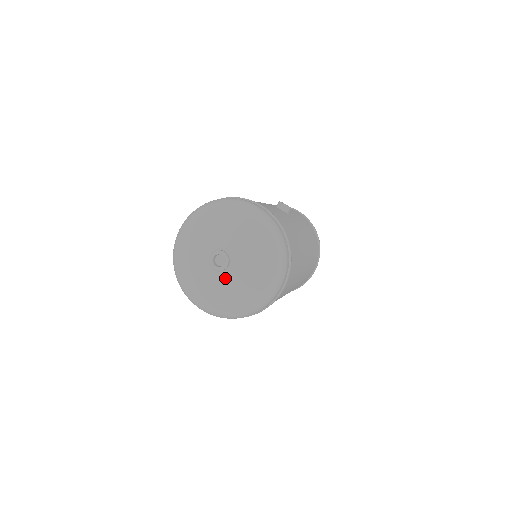
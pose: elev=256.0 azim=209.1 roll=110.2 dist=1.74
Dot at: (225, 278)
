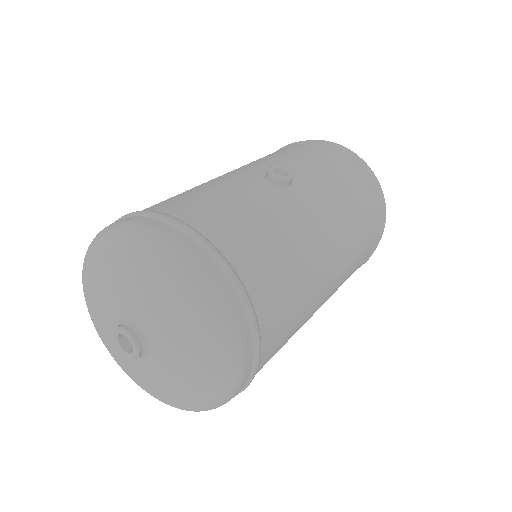
Dot at: (148, 365)
